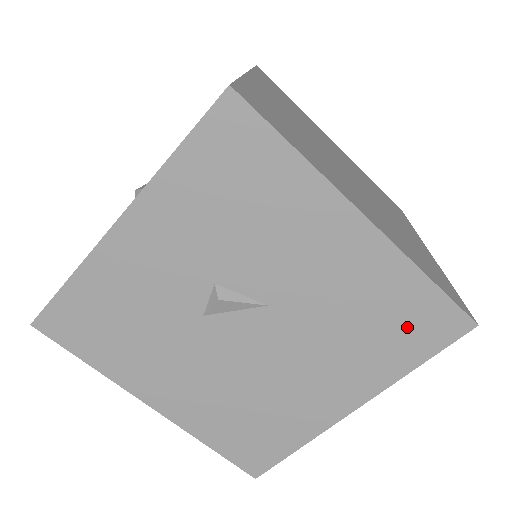
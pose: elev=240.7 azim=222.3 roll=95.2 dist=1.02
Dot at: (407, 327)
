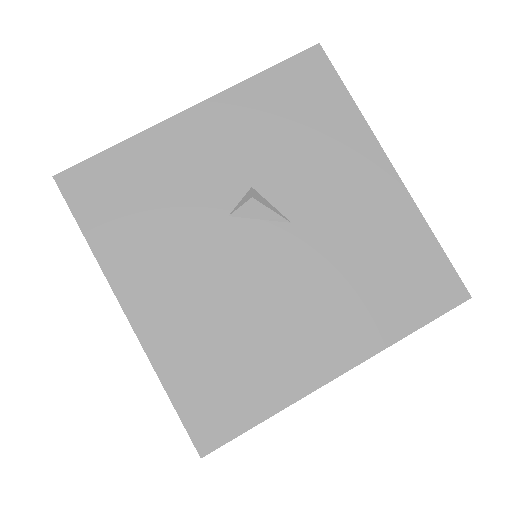
Dot at: (410, 282)
